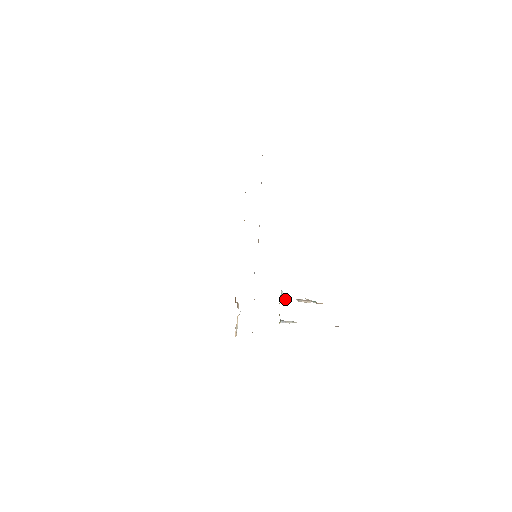
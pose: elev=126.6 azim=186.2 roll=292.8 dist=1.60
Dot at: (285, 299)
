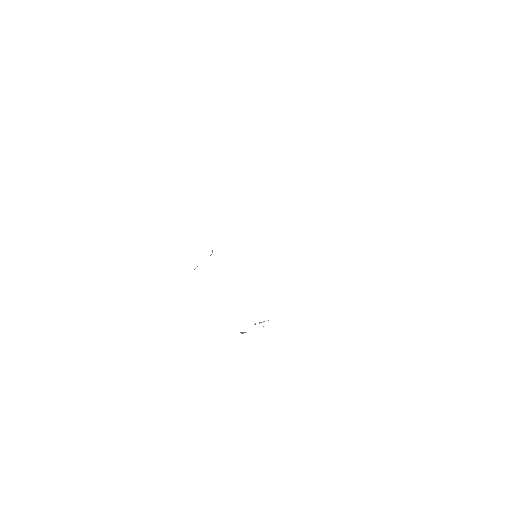
Dot at: occluded
